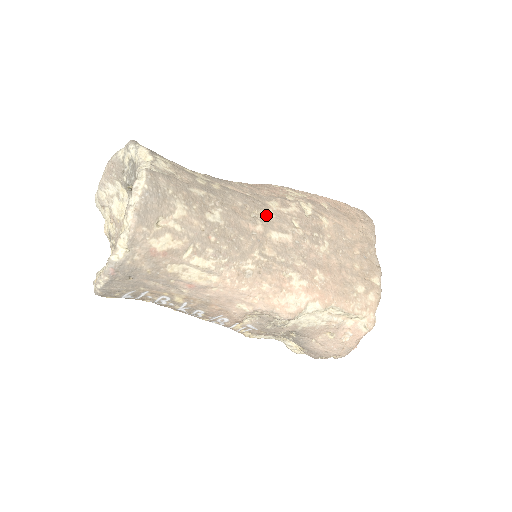
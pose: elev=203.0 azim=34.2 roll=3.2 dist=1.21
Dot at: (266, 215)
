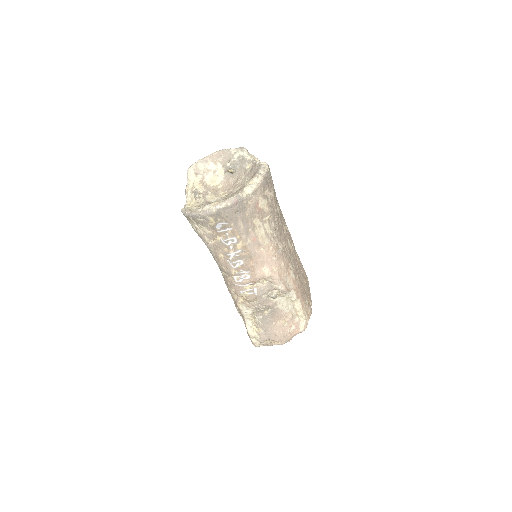
Dot at: (287, 229)
